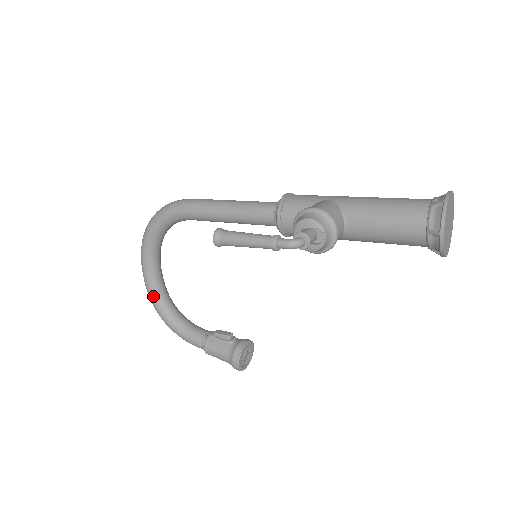
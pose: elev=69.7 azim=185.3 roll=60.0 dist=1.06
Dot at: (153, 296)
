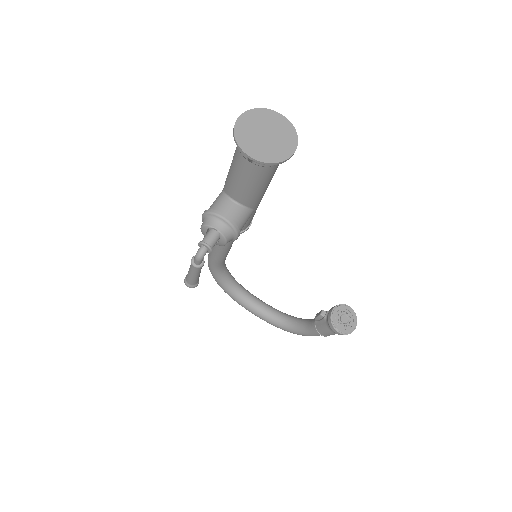
Dot at: (270, 322)
